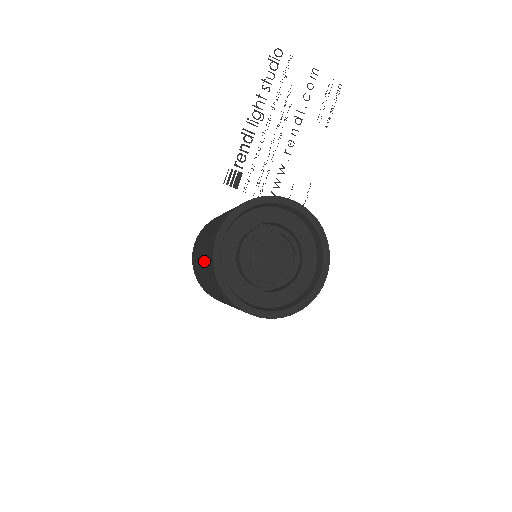
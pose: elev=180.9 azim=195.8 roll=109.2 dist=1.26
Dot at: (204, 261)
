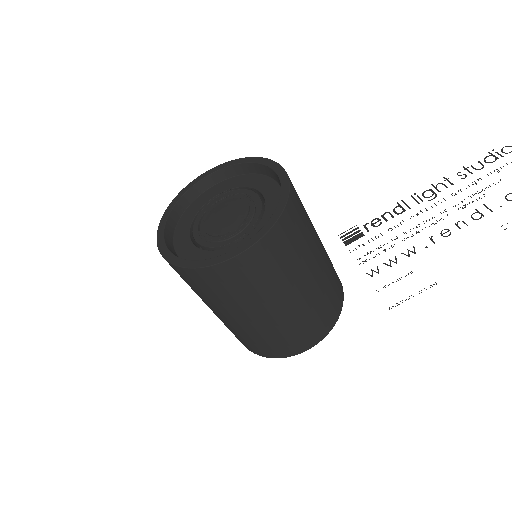
Dot at: occluded
